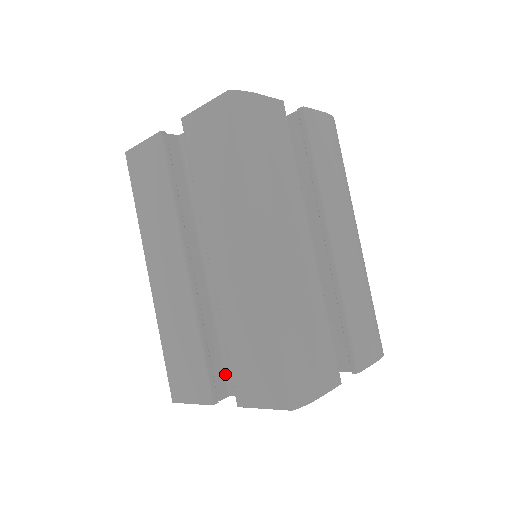
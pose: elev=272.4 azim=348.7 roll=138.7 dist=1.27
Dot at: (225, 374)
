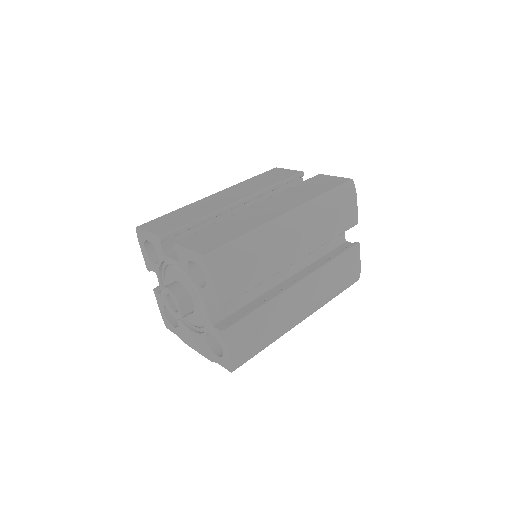
Dot at: occluded
